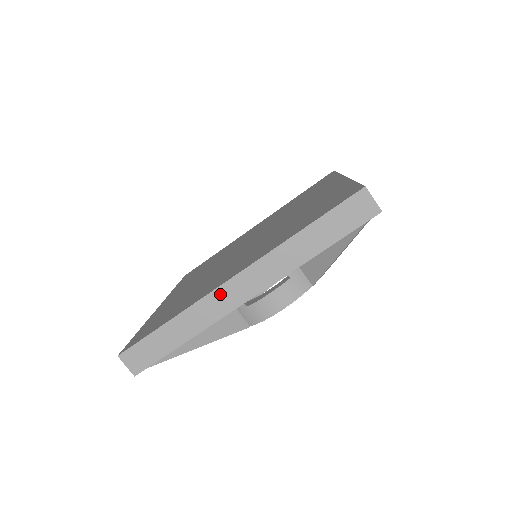
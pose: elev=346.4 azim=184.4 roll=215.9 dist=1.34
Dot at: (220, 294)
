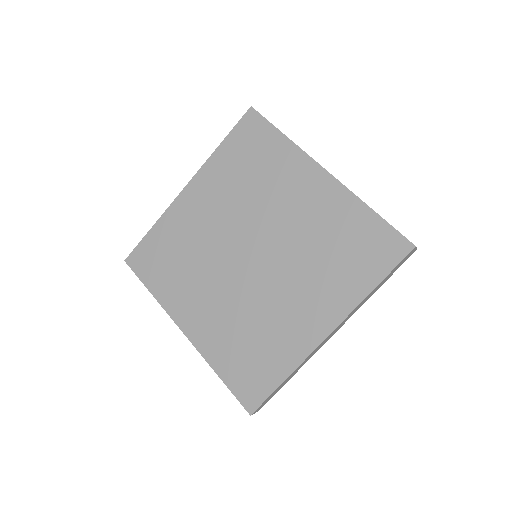
Dot at: occluded
